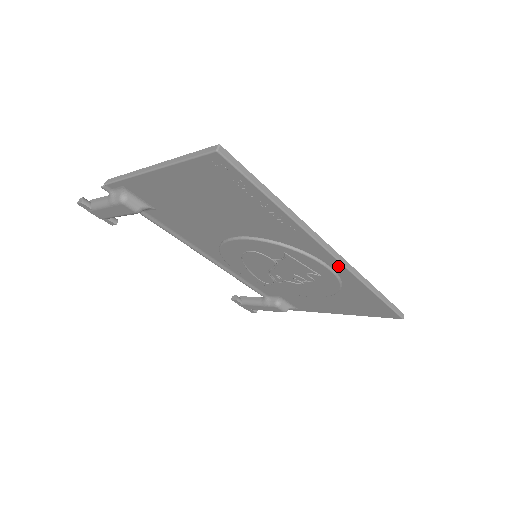
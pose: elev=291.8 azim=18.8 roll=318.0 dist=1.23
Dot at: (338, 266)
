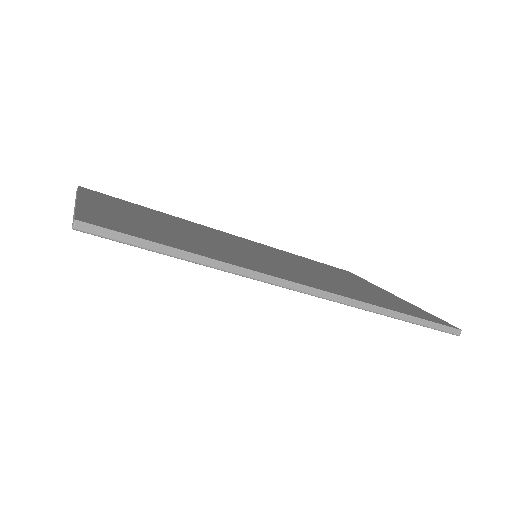
Dot at: occluded
